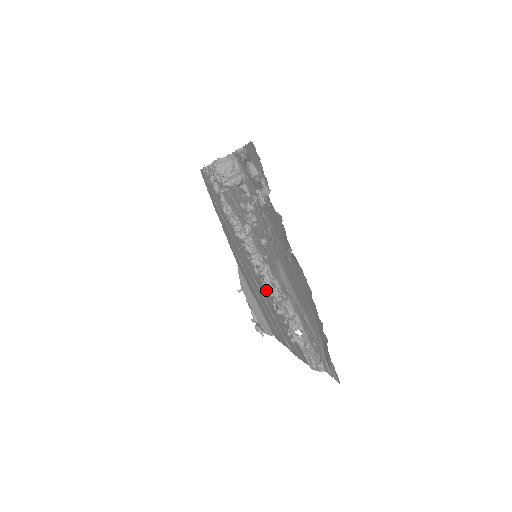
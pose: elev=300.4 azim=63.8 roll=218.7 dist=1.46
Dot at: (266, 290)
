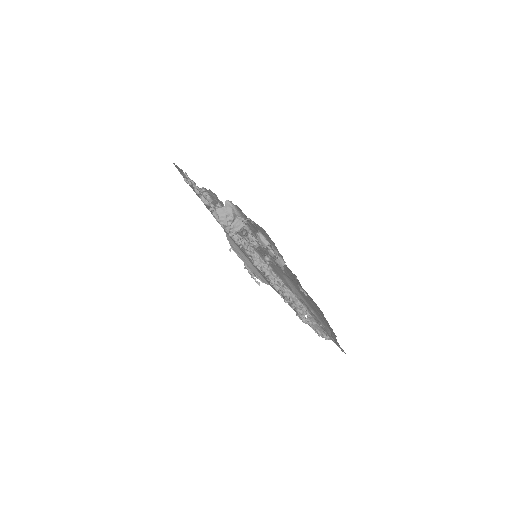
Dot at: (271, 284)
